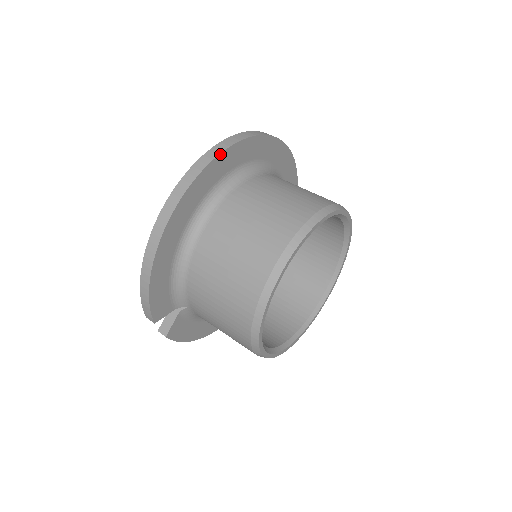
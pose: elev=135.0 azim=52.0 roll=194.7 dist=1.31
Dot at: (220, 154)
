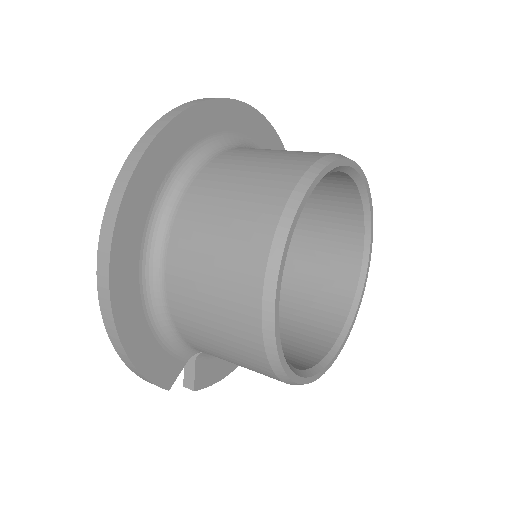
Dot at: (135, 170)
